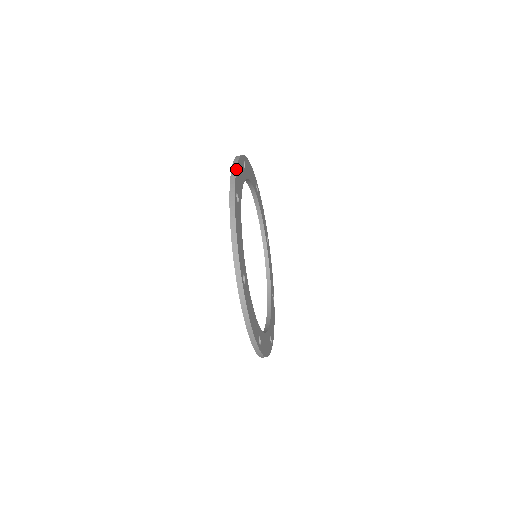
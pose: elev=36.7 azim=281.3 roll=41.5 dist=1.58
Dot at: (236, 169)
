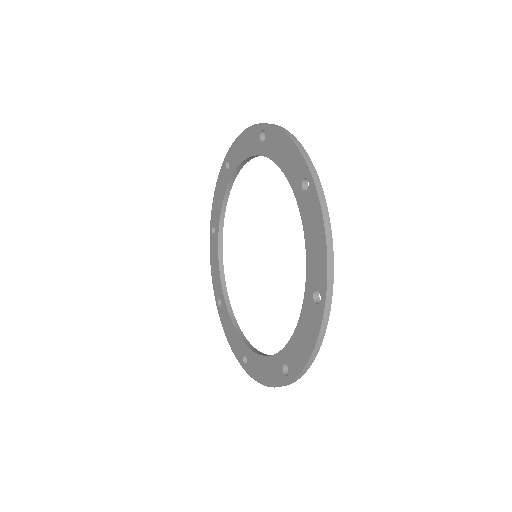
Dot at: occluded
